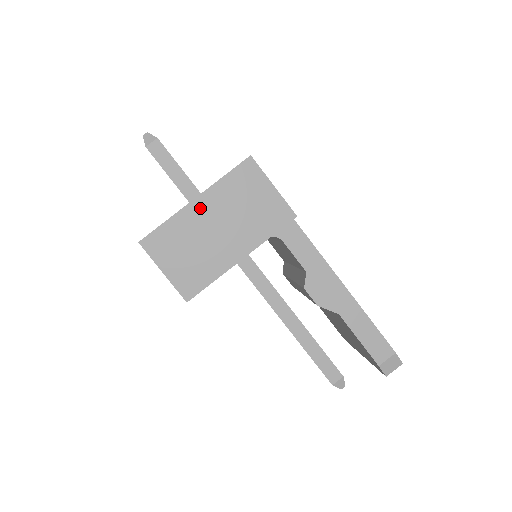
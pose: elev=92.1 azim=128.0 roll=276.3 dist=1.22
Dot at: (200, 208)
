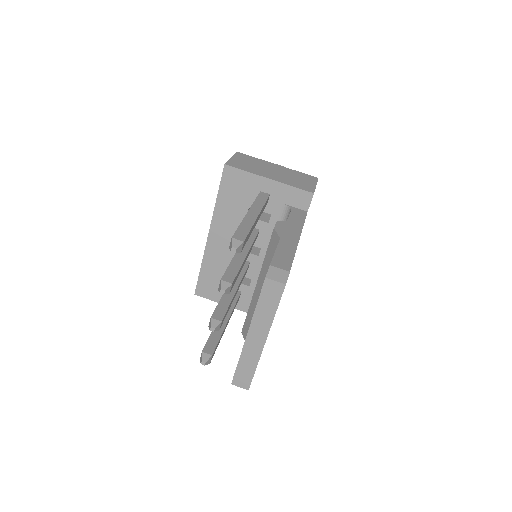
Dot at: (275, 166)
